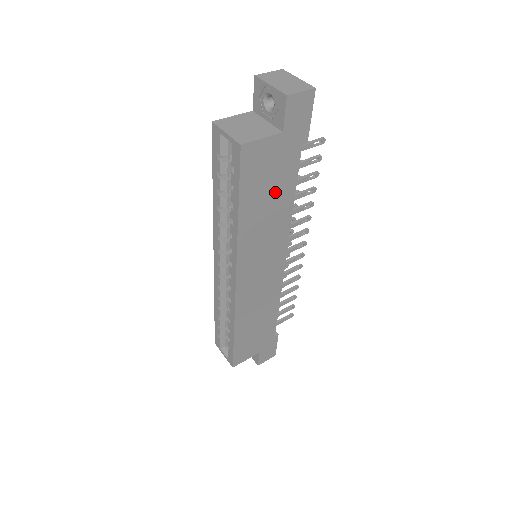
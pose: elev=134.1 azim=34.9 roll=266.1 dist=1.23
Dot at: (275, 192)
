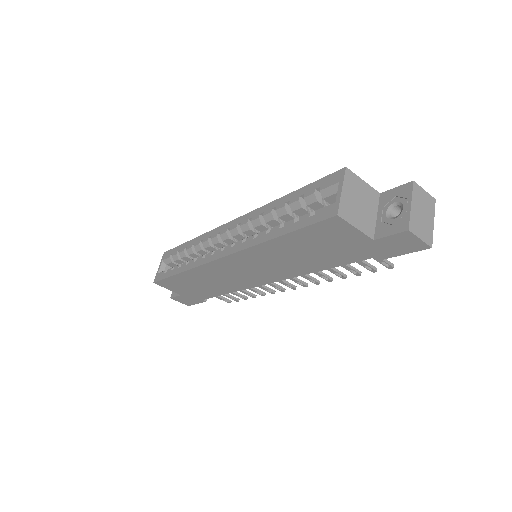
Dot at: (318, 255)
